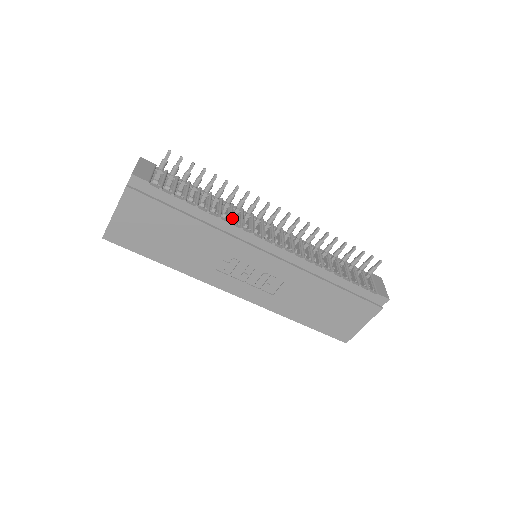
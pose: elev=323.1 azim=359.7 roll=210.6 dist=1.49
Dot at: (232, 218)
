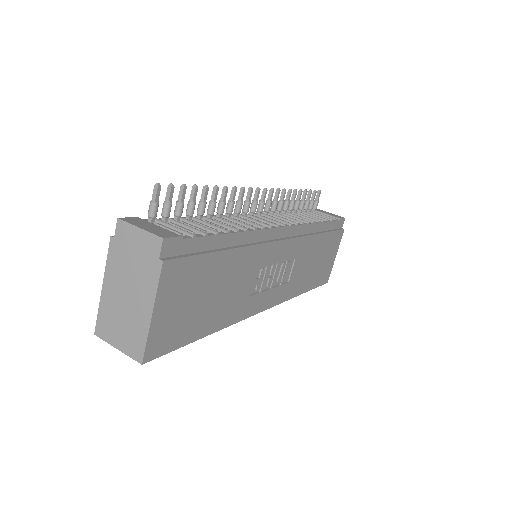
Dot at: (247, 225)
